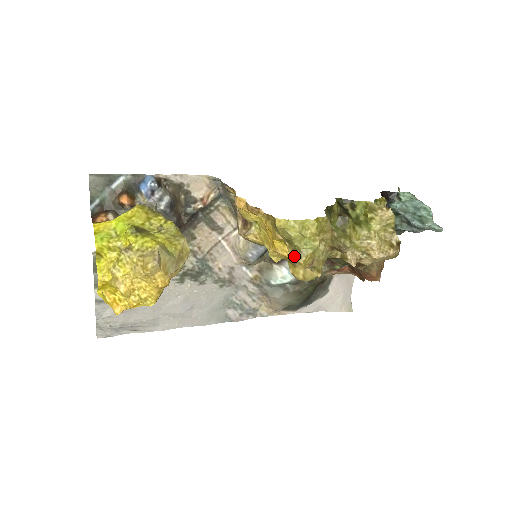
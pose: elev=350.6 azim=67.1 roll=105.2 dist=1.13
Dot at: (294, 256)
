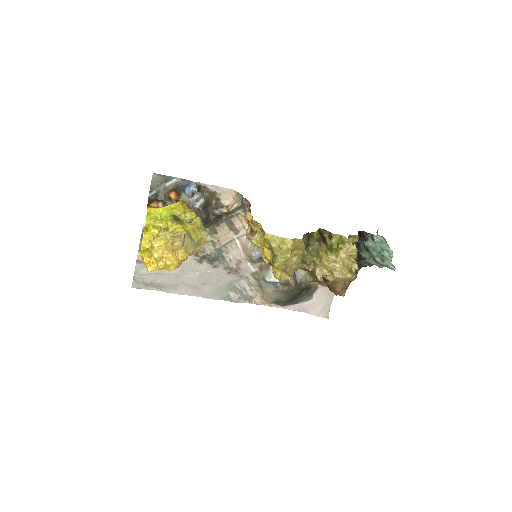
Dot at: (272, 260)
